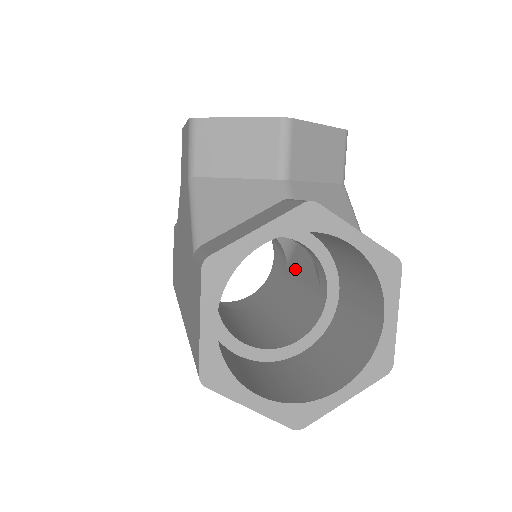
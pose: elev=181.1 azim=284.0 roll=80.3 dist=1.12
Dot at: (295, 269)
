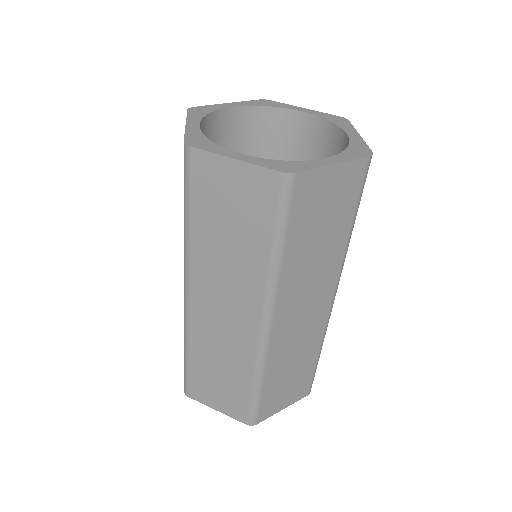
Dot at: occluded
